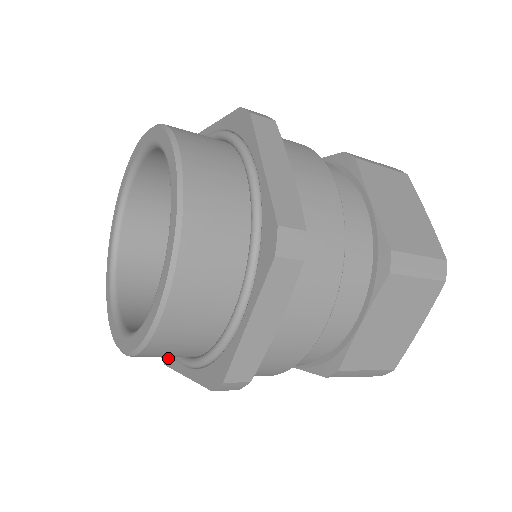
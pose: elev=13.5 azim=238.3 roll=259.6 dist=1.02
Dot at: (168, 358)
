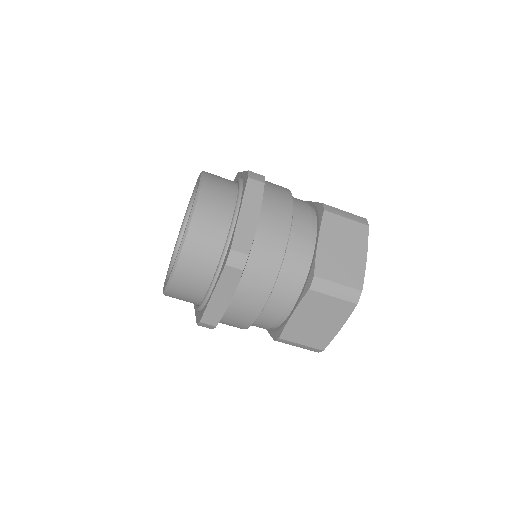
Dot at: (202, 313)
